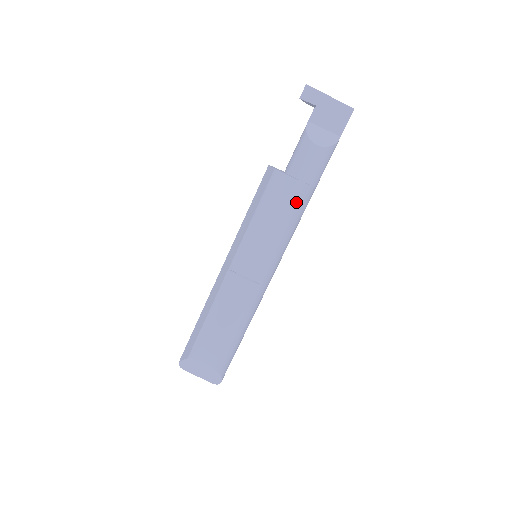
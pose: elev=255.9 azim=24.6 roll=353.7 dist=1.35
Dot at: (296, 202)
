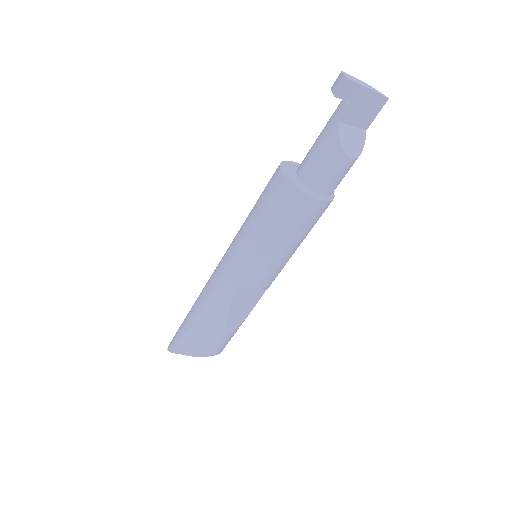
Dot at: occluded
